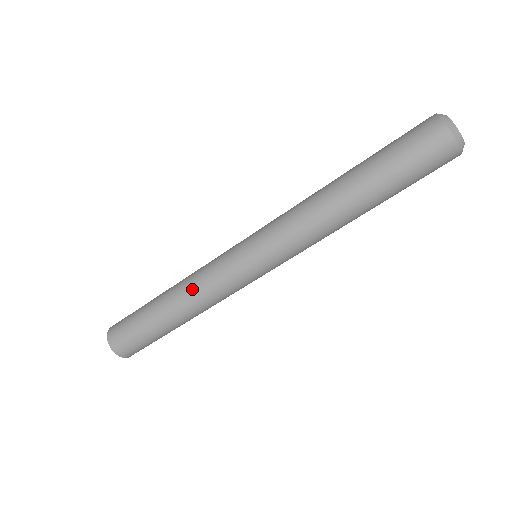
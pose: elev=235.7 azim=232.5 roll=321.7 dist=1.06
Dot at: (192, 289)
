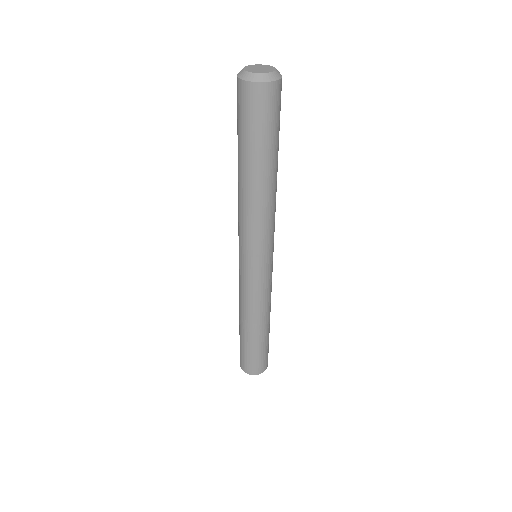
Dot at: occluded
